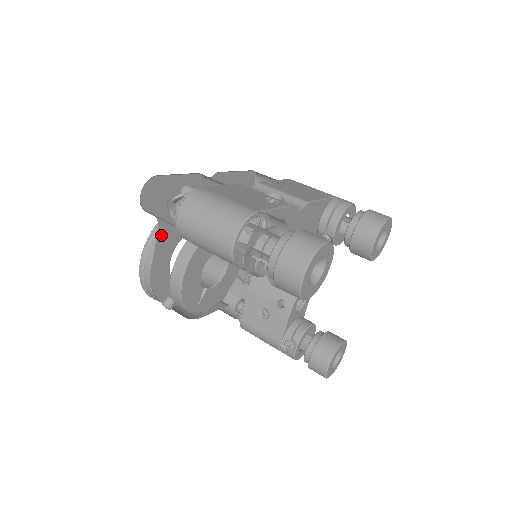
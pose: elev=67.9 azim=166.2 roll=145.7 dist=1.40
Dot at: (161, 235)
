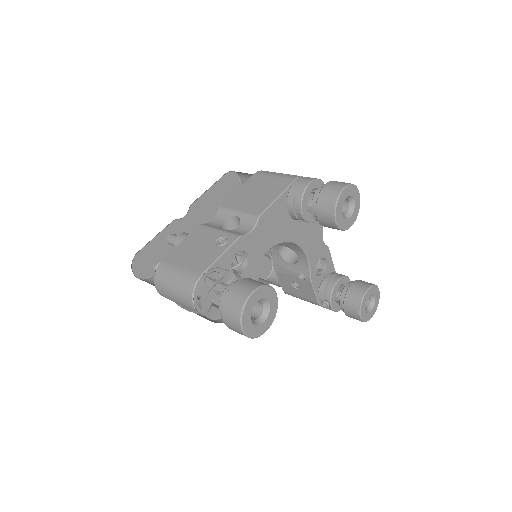
Dot at: occluded
